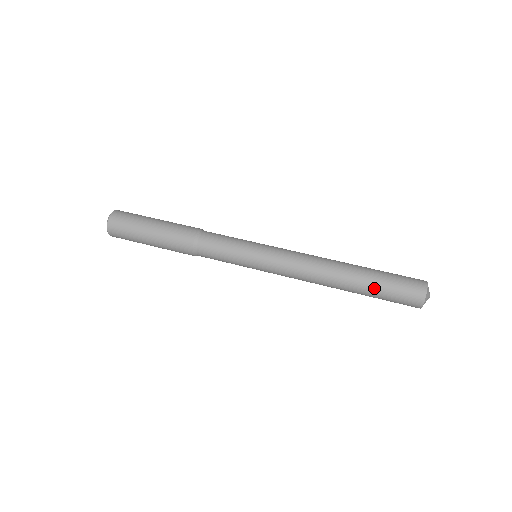
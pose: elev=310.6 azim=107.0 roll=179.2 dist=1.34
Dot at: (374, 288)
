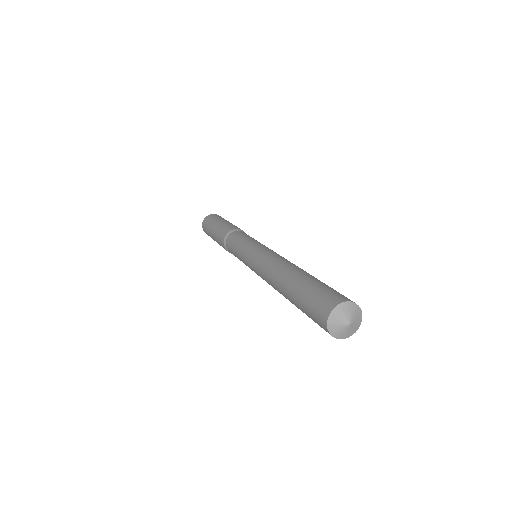
Dot at: (299, 289)
